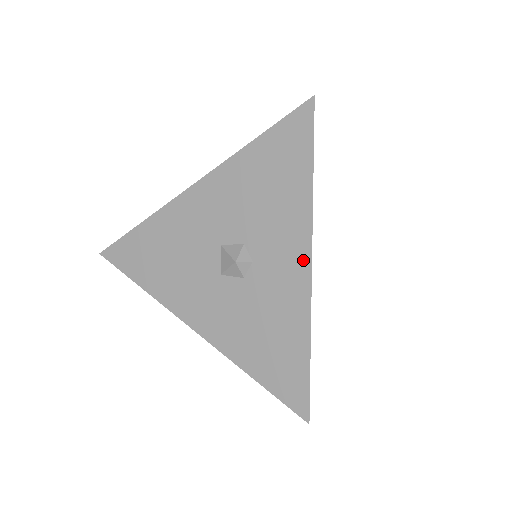
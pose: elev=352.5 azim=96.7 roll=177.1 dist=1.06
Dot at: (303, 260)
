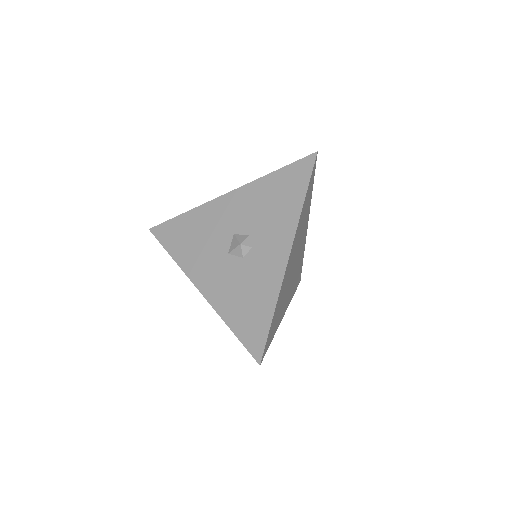
Dot at: (285, 251)
